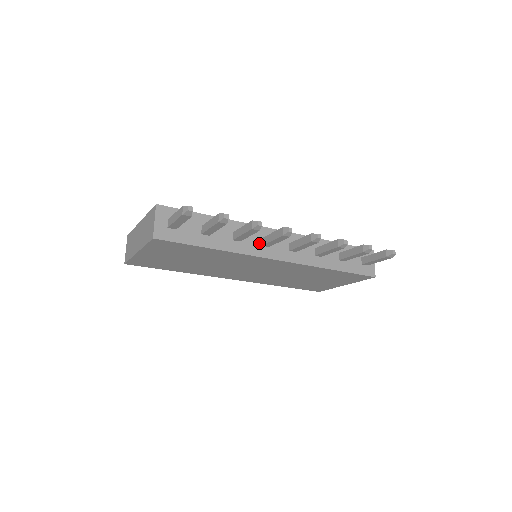
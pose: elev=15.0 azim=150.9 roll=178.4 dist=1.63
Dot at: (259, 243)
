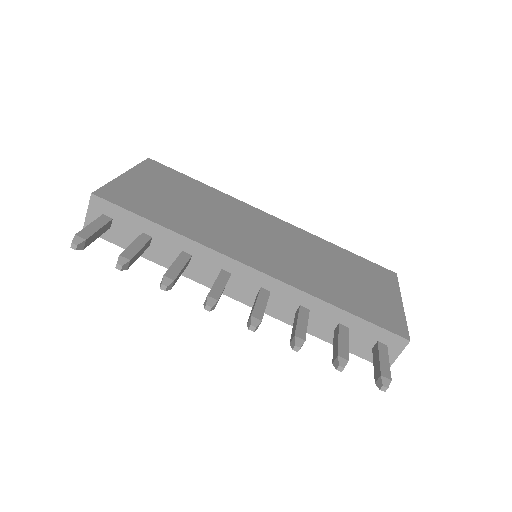
Dot at: (215, 273)
